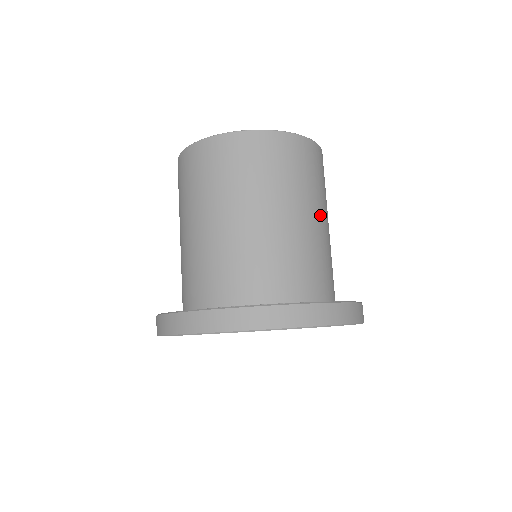
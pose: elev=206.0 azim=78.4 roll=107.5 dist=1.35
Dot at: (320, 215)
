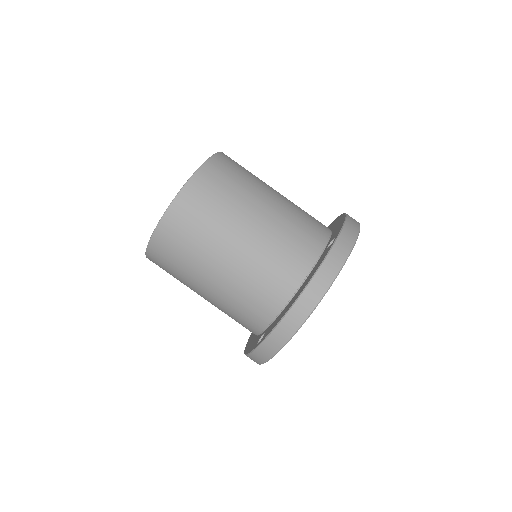
Dot at: (245, 224)
